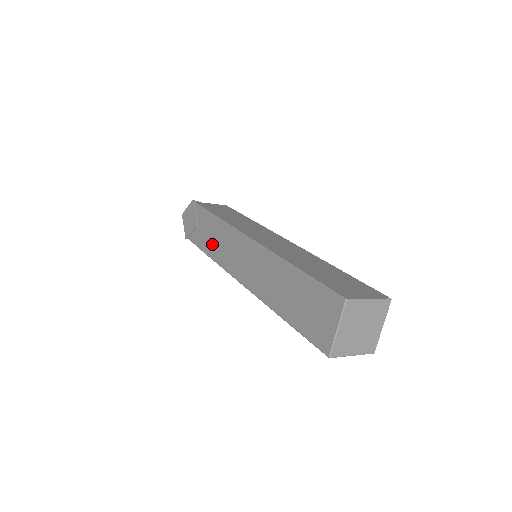
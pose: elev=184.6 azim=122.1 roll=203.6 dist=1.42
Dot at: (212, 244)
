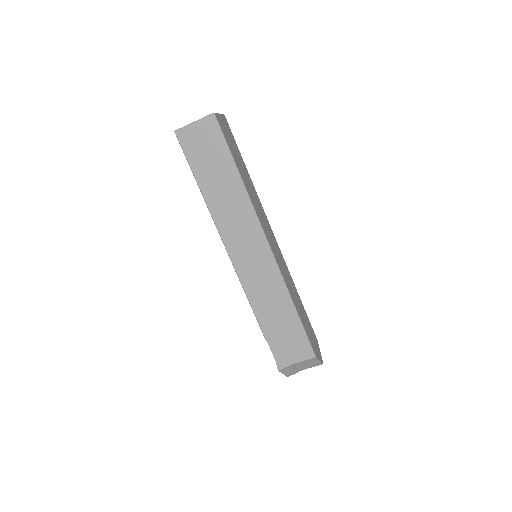
Dot at: occluded
